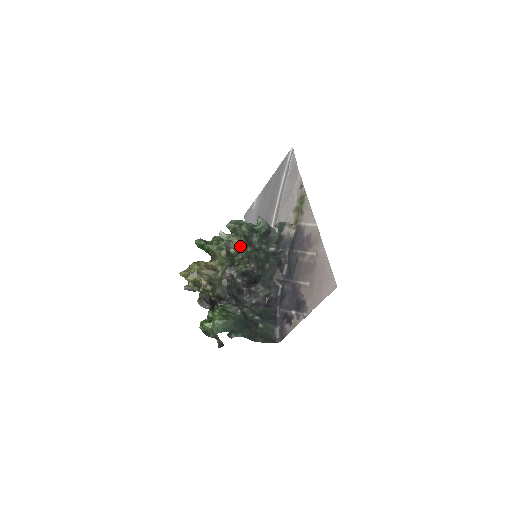
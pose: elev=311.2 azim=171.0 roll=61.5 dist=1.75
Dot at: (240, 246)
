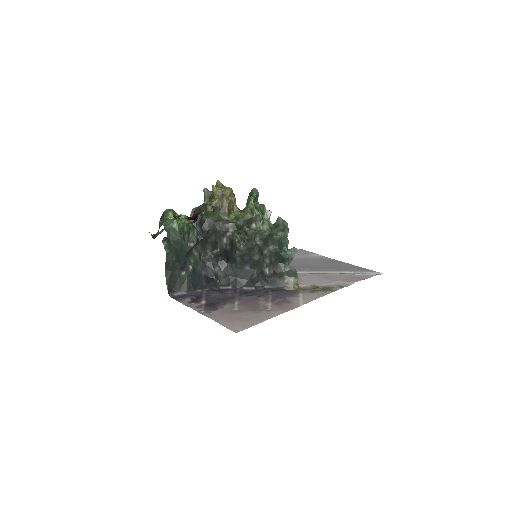
Dot at: (260, 233)
